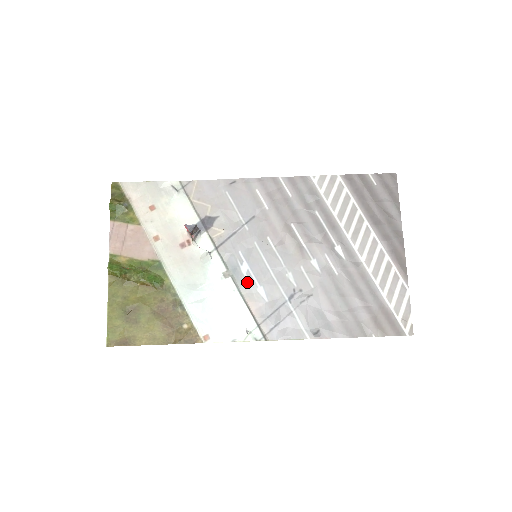
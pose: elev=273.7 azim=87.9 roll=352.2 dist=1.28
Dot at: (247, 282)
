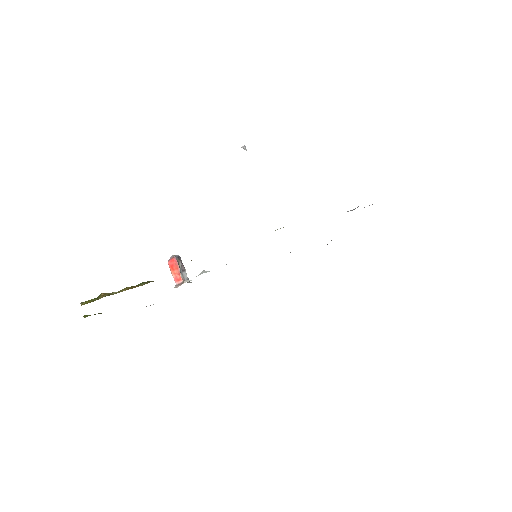
Dot at: occluded
